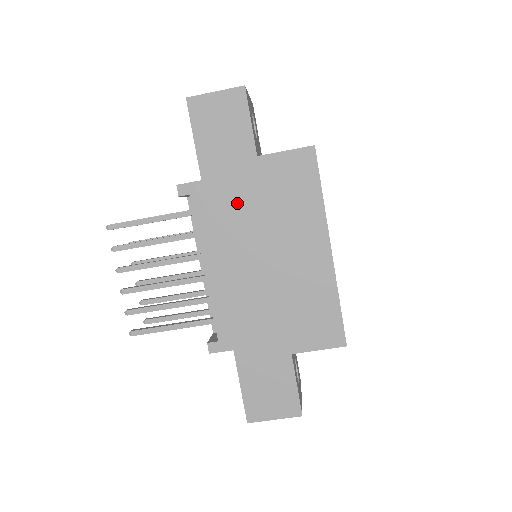
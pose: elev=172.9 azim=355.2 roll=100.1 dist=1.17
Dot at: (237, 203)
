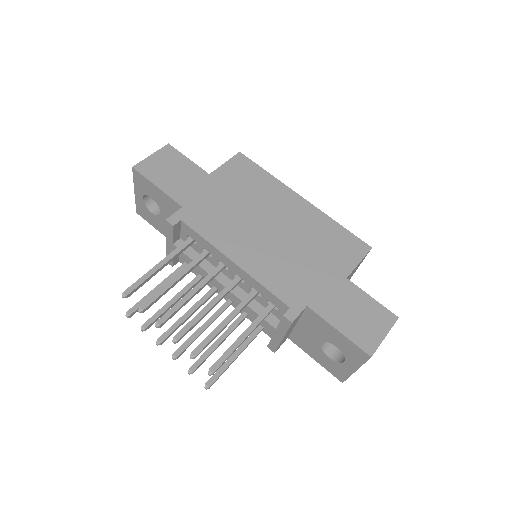
Dot at: (220, 207)
